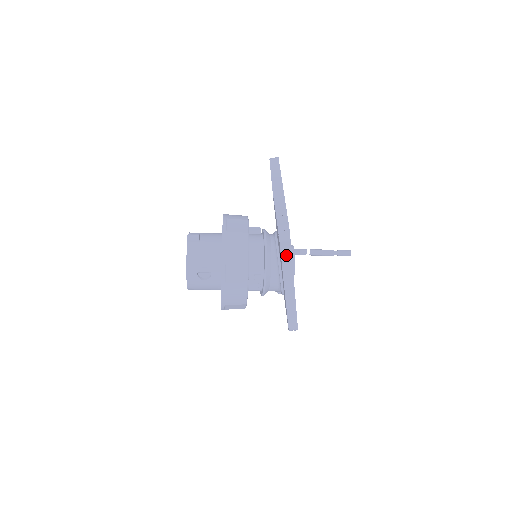
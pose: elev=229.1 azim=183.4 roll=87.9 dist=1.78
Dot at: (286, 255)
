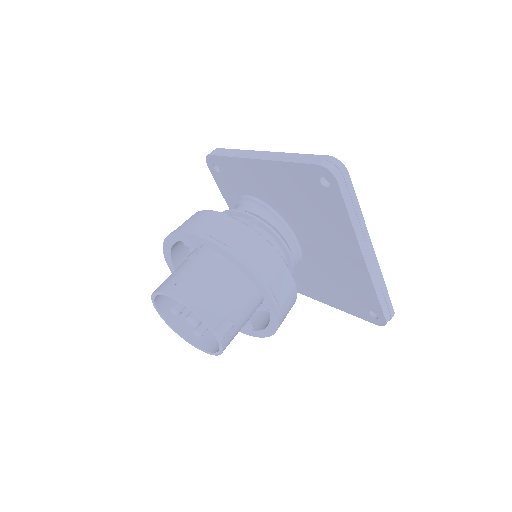
Dot at: occluded
